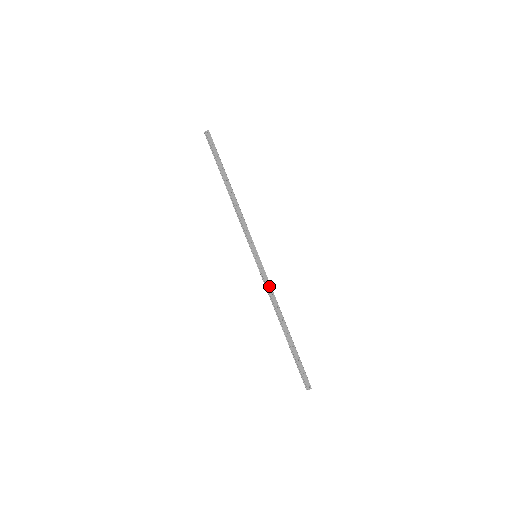
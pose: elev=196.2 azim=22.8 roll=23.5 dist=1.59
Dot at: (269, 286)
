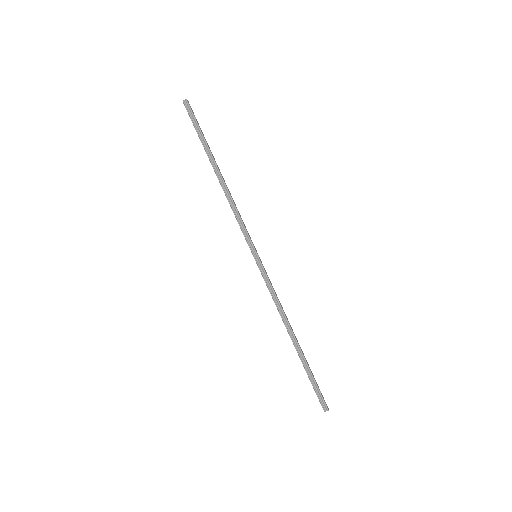
Dot at: occluded
